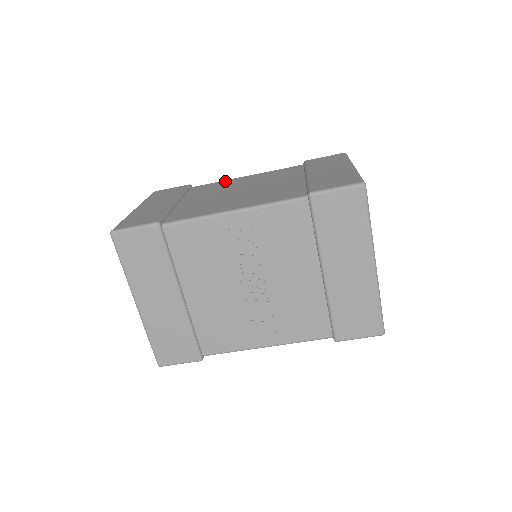
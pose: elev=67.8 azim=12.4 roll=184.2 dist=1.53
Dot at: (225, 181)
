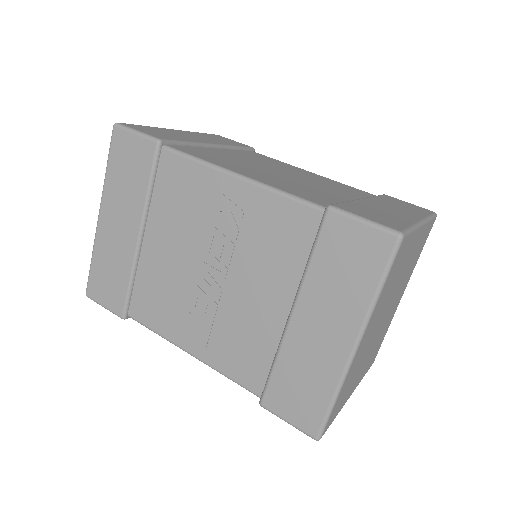
Dot at: (287, 164)
